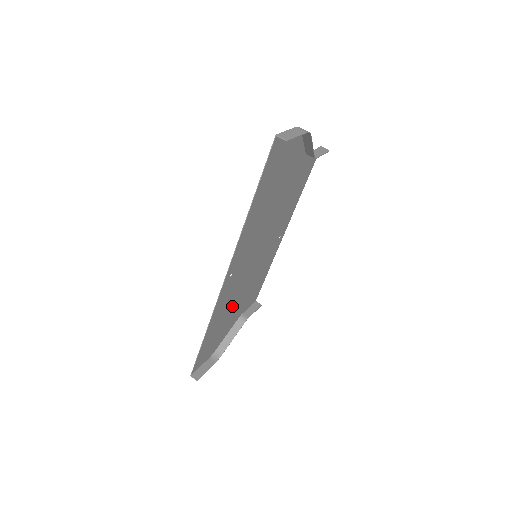
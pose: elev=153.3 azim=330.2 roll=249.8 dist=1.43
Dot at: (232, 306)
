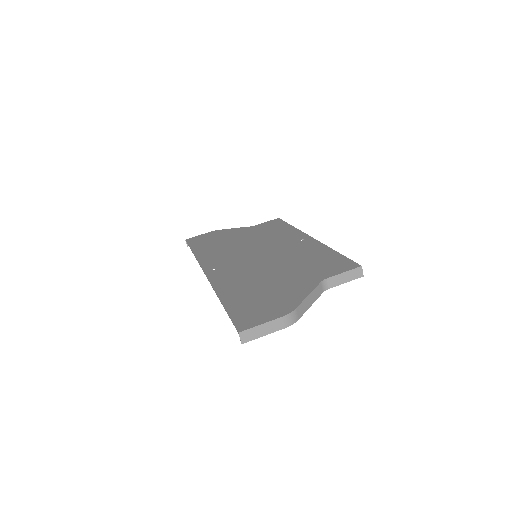
Dot at: (232, 243)
